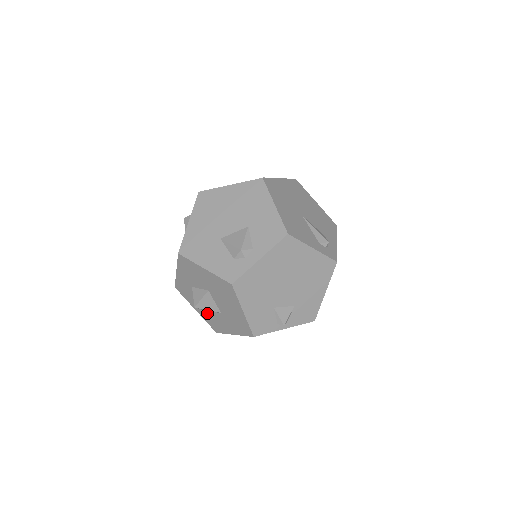
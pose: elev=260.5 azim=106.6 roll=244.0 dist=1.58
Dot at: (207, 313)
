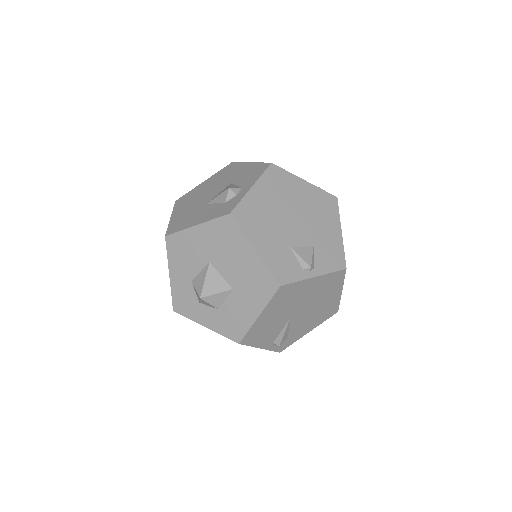
Dot at: (219, 314)
